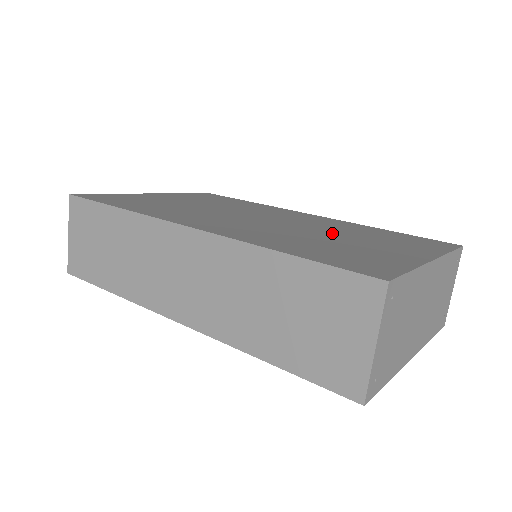
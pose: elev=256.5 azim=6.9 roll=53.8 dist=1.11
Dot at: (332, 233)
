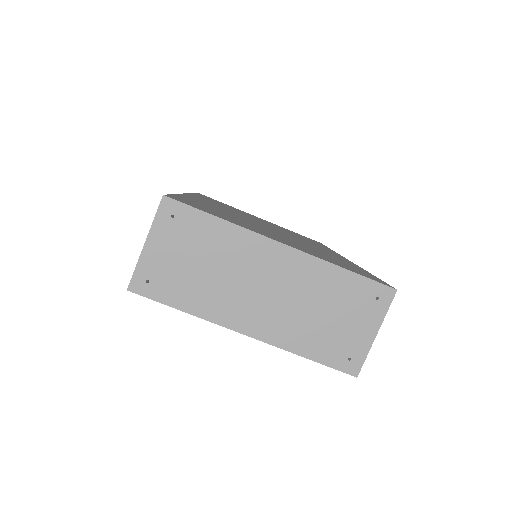
Dot at: (283, 236)
